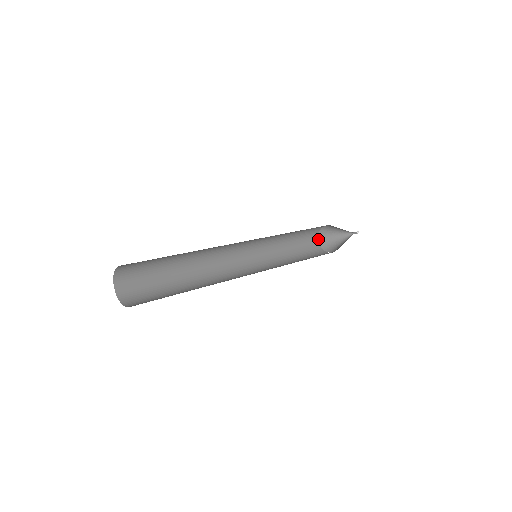
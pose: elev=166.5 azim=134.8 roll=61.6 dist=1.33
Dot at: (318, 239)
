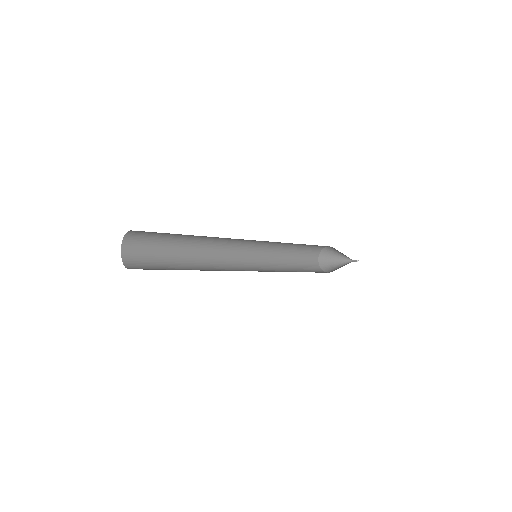
Dot at: (319, 265)
